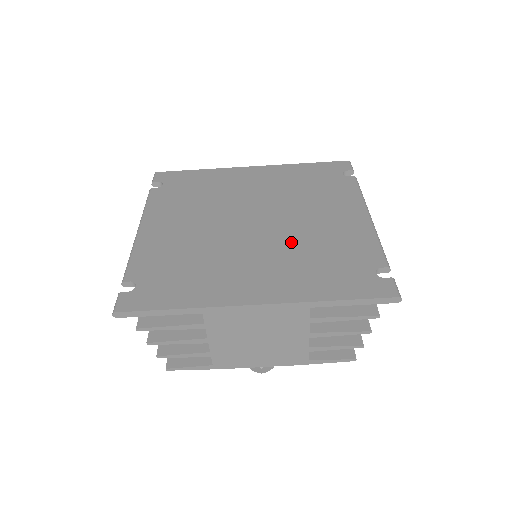
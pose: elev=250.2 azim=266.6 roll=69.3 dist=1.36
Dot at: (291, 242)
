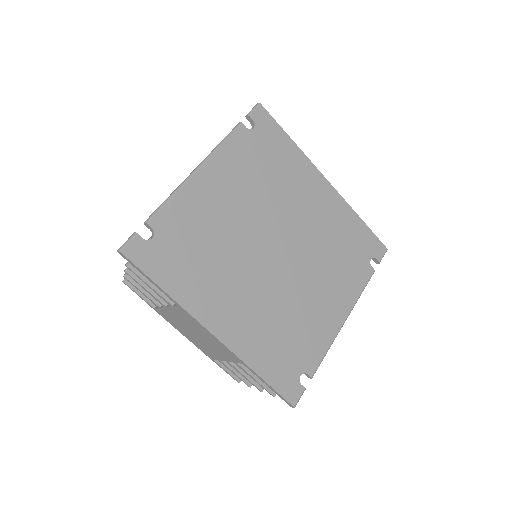
Dot at: (281, 297)
